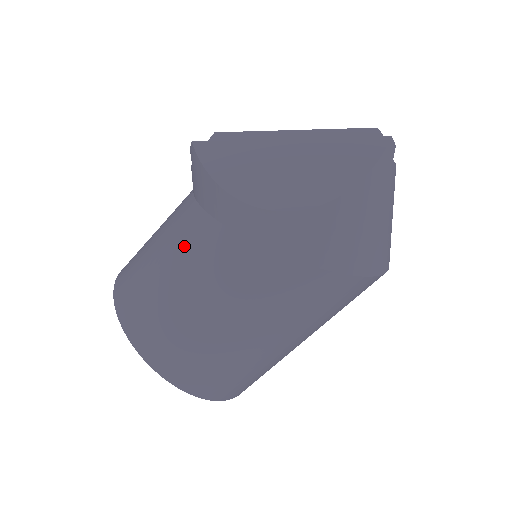
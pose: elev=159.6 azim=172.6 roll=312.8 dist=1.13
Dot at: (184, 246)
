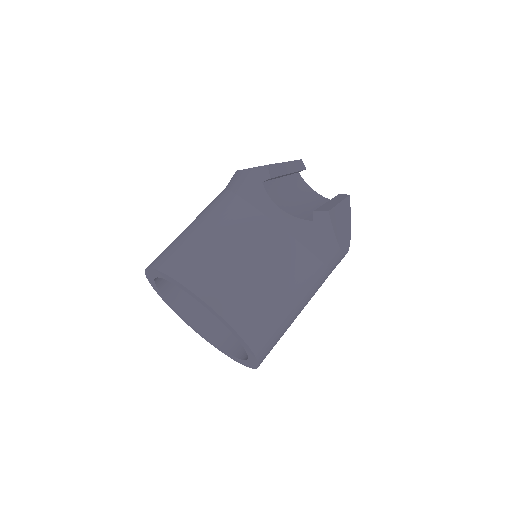
Dot at: (301, 281)
